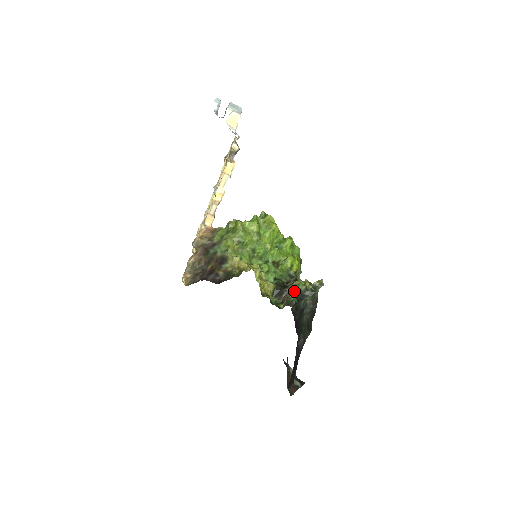
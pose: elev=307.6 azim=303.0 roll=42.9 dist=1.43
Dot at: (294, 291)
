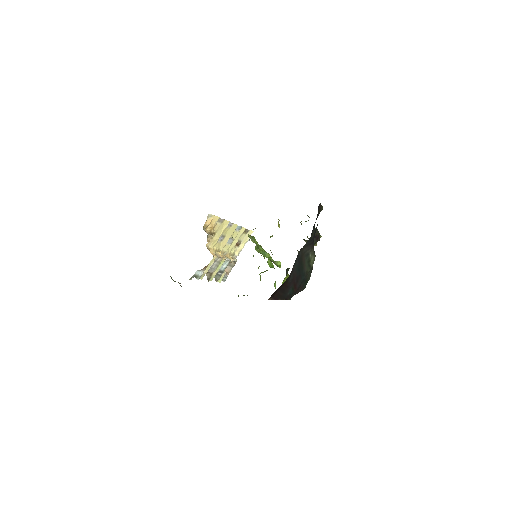
Dot at: occluded
